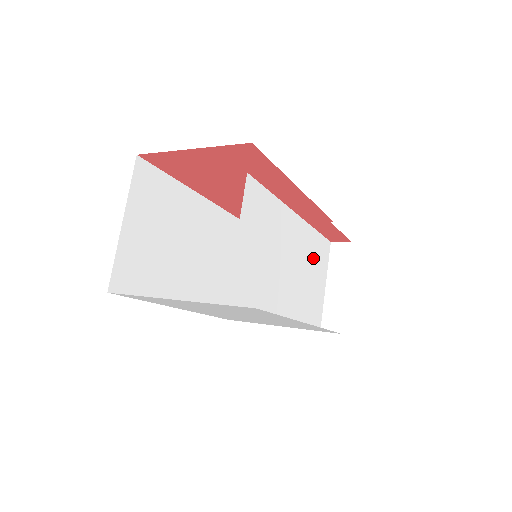
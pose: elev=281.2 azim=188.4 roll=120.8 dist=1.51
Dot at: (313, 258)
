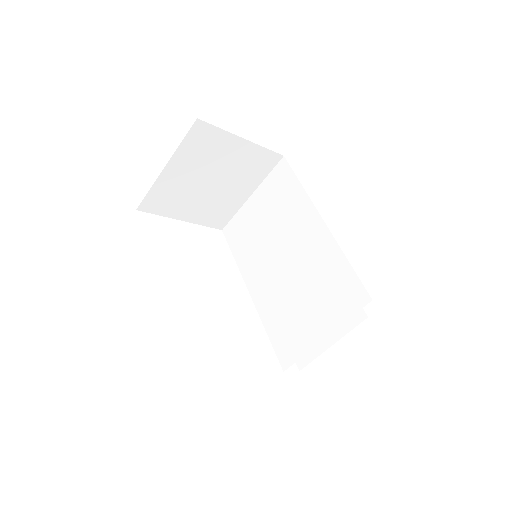
Dot at: (270, 218)
